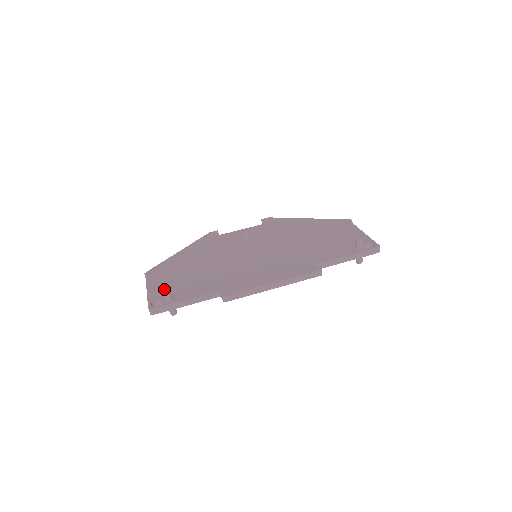
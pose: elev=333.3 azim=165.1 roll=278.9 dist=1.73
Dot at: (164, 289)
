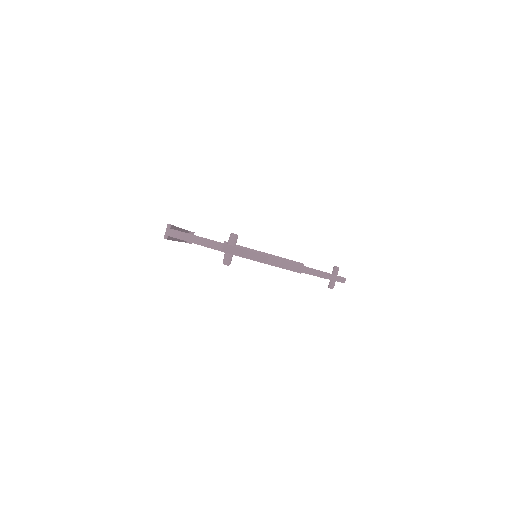
Dot at: occluded
